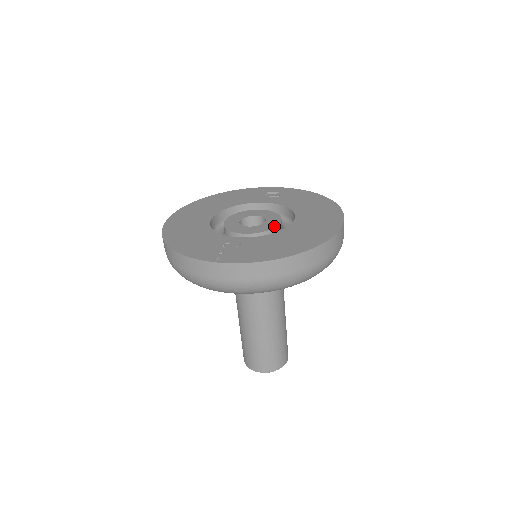
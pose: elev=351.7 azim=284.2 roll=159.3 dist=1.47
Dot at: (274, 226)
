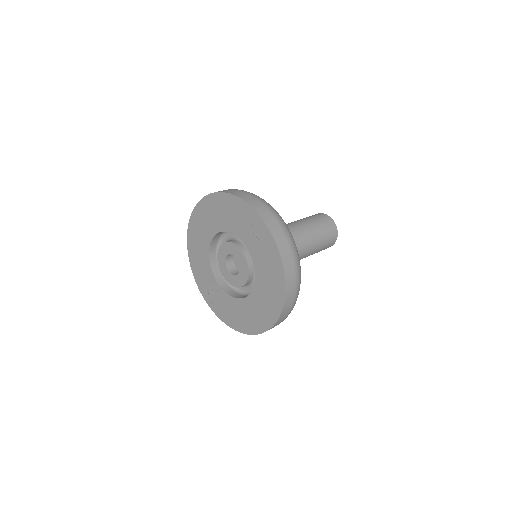
Dot at: (240, 286)
